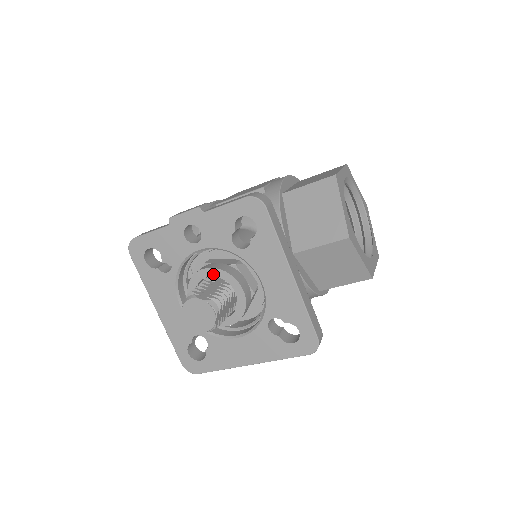
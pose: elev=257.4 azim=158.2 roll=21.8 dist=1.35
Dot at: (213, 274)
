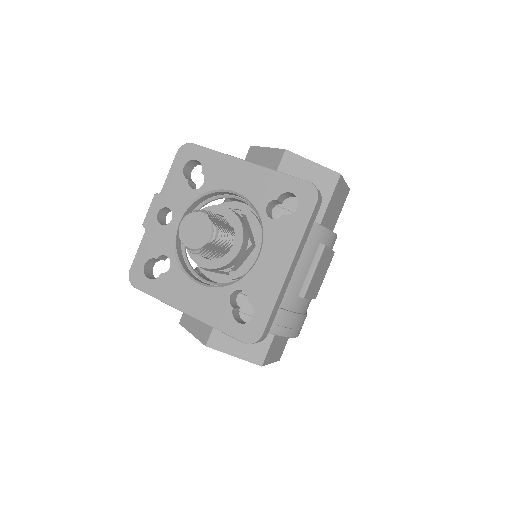
Dot at: occluded
